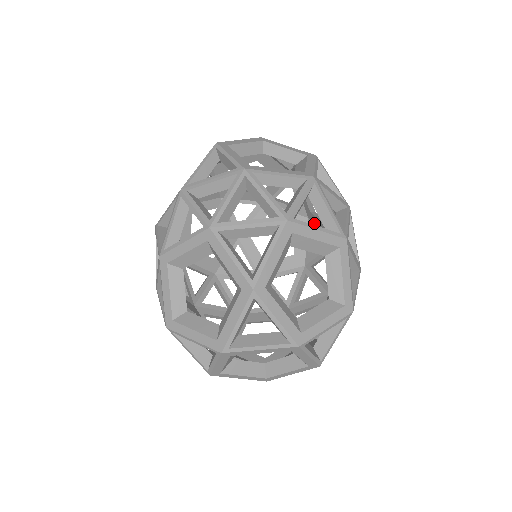
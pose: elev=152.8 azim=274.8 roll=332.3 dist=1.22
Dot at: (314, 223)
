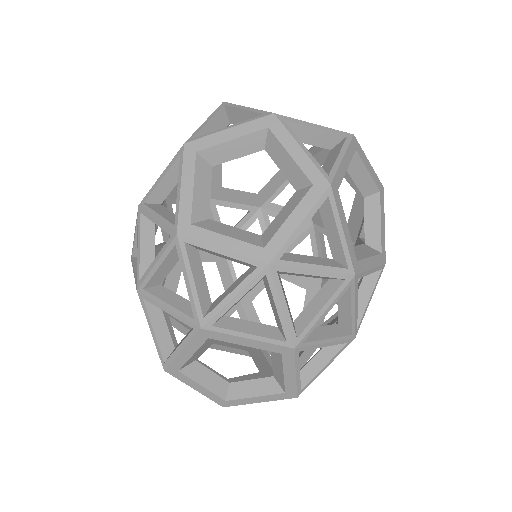
Dot at: occluded
